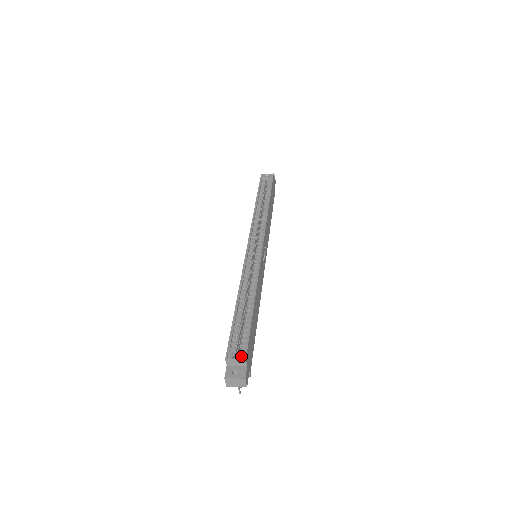
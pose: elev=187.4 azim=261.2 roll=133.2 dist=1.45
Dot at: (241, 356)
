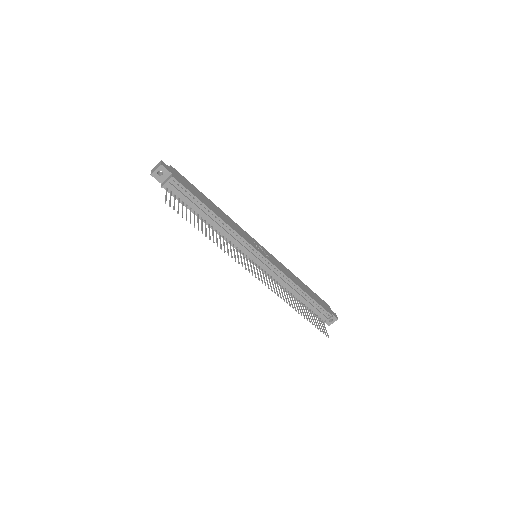
Dot at: occluded
